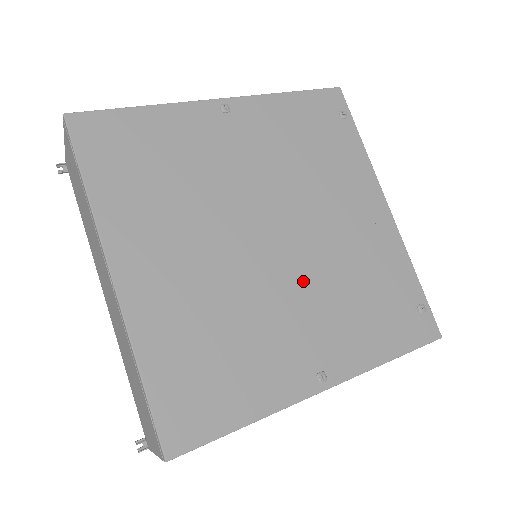
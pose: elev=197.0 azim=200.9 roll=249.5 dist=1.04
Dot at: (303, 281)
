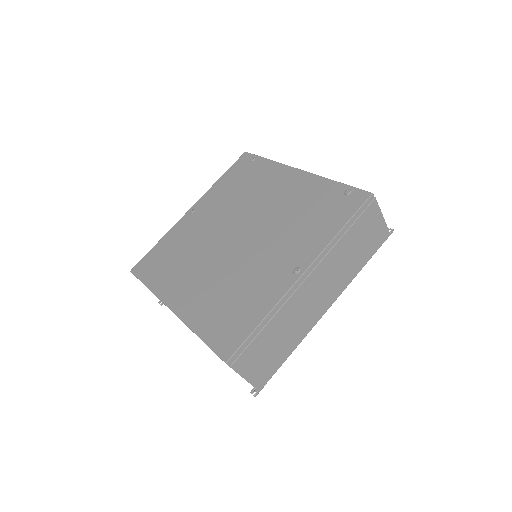
Dot at: (264, 240)
